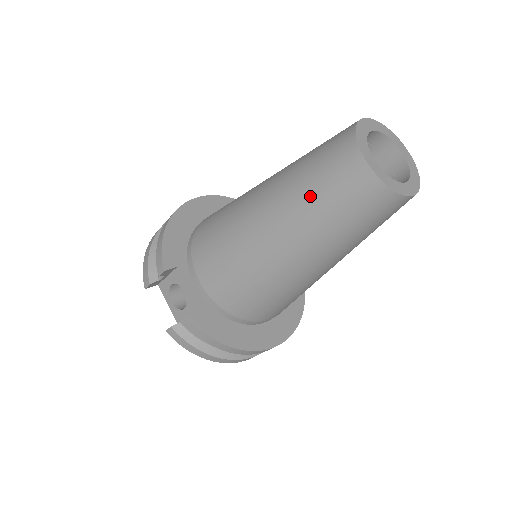
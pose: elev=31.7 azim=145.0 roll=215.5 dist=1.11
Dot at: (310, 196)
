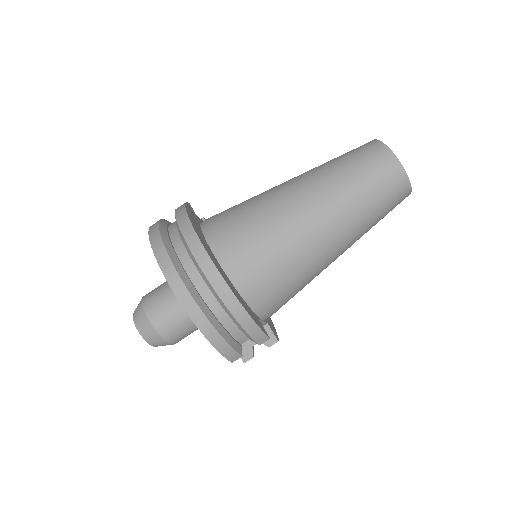
Dot at: occluded
